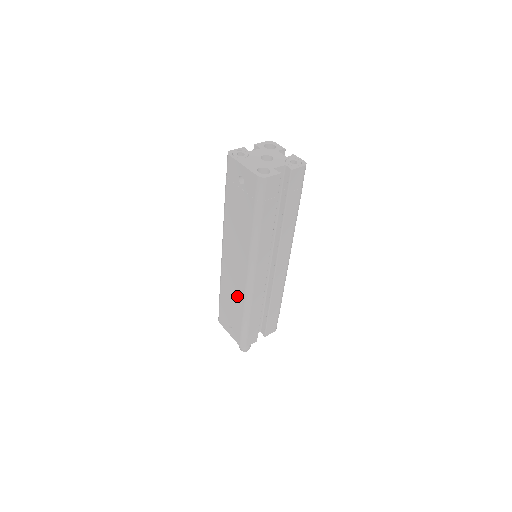
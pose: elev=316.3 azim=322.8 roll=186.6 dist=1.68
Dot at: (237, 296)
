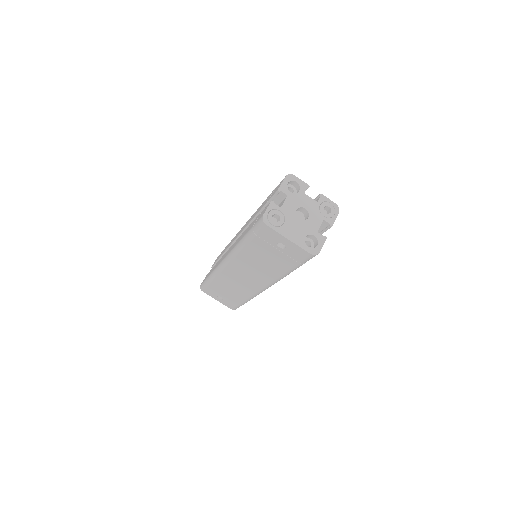
Dot at: (240, 291)
